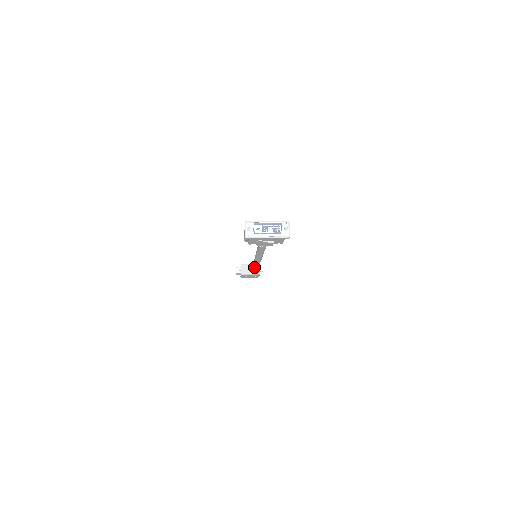
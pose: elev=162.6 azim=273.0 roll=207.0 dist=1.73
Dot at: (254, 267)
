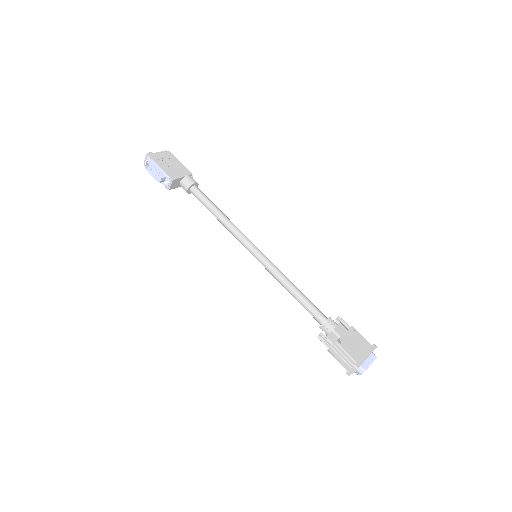
Dot at: occluded
